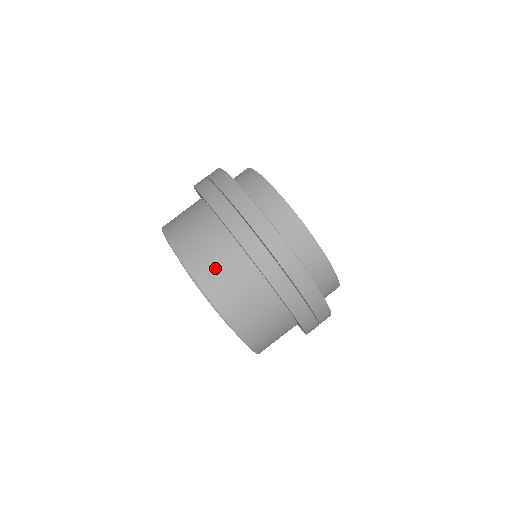
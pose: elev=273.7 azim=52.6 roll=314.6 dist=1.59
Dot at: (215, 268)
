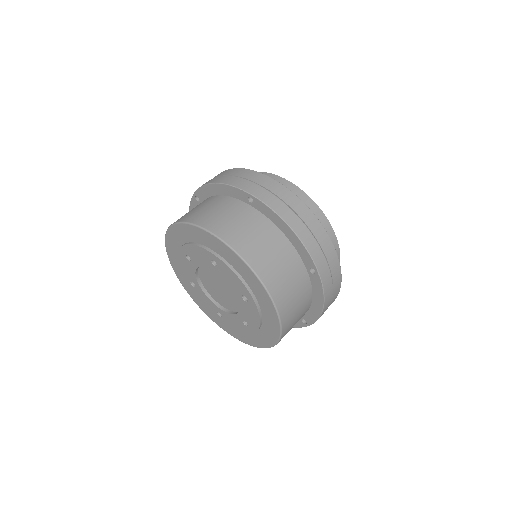
Dot at: (208, 212)
